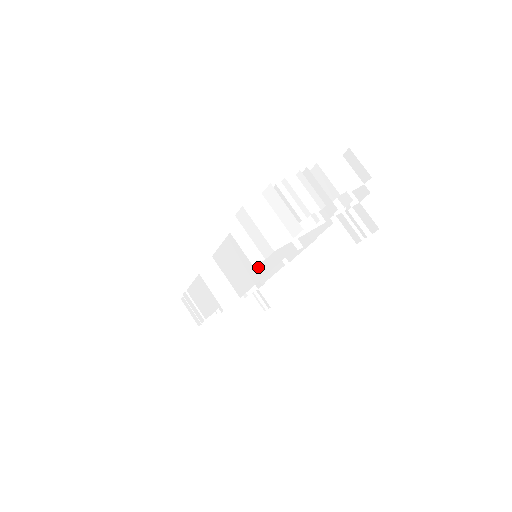
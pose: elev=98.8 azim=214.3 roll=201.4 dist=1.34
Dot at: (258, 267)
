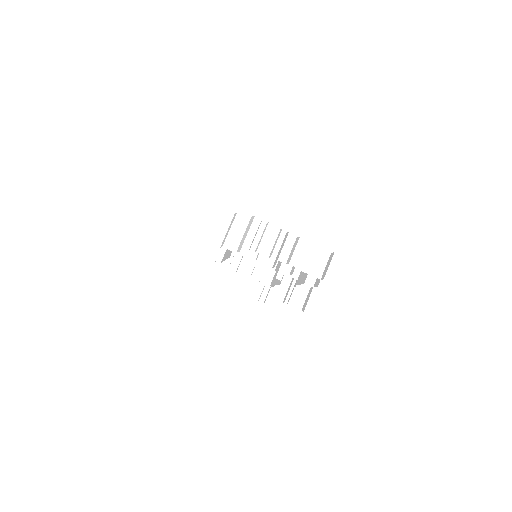
Dot at: occluded
